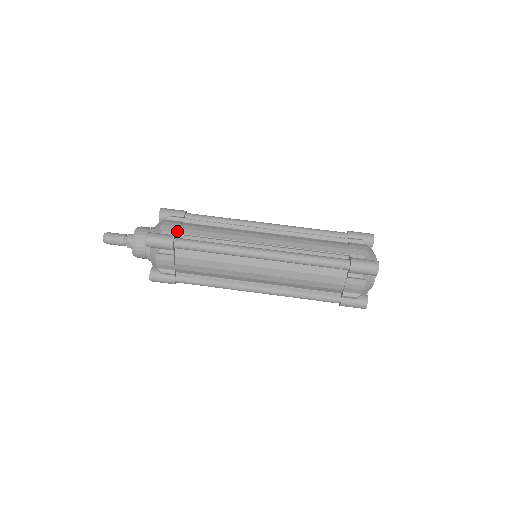
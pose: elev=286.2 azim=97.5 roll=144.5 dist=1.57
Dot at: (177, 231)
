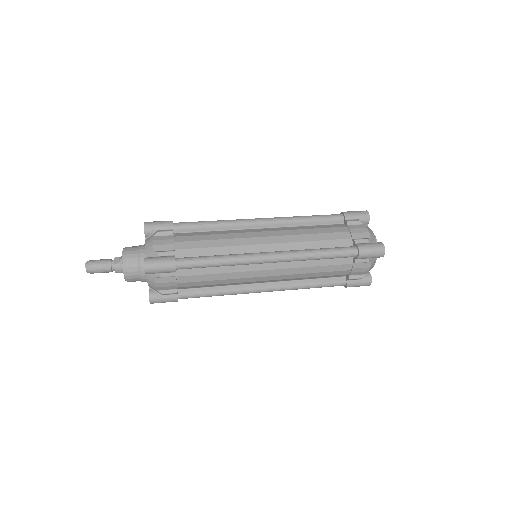
Dot at: occluded
